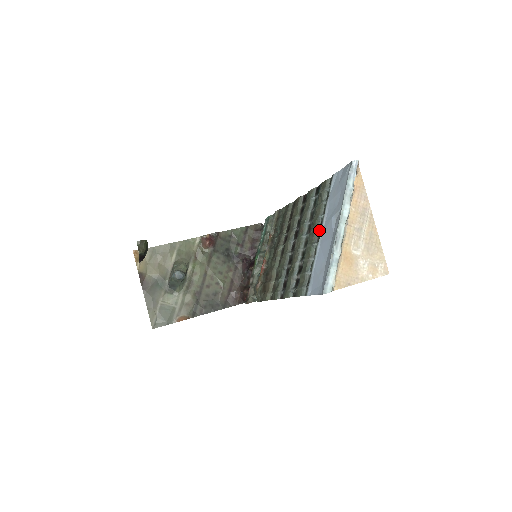
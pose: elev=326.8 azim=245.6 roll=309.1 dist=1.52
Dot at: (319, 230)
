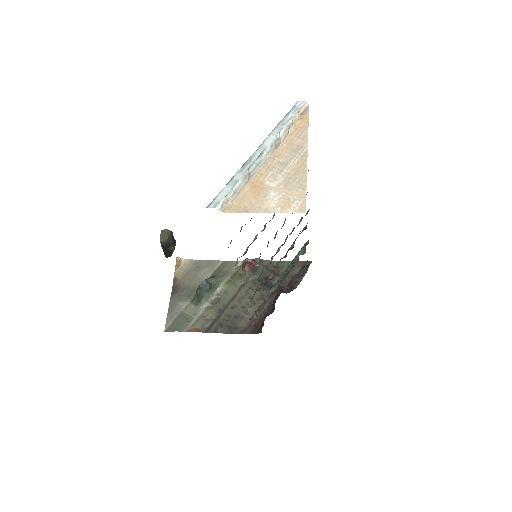
Dot at: occluded
